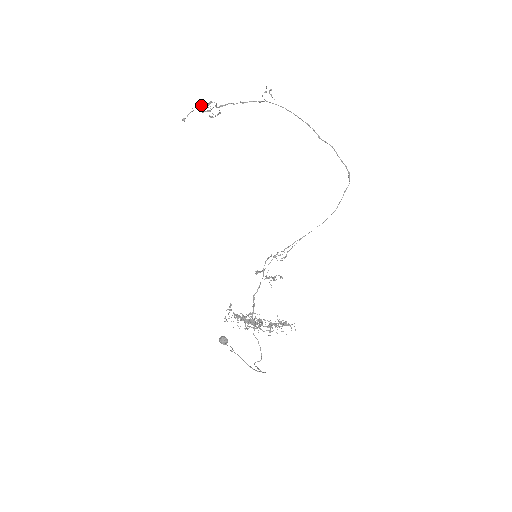
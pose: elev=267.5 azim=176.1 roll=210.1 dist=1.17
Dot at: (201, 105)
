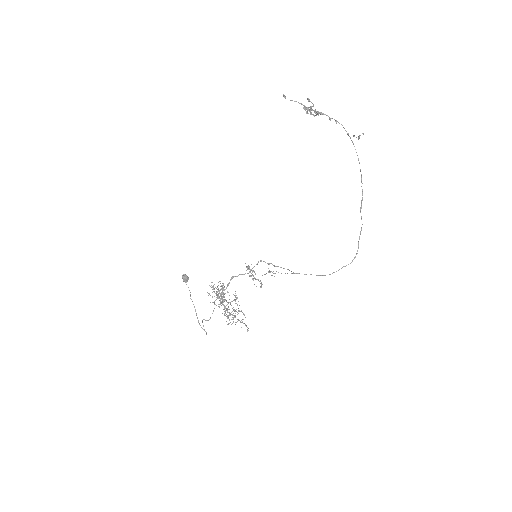
Dot at: (310, 107)
